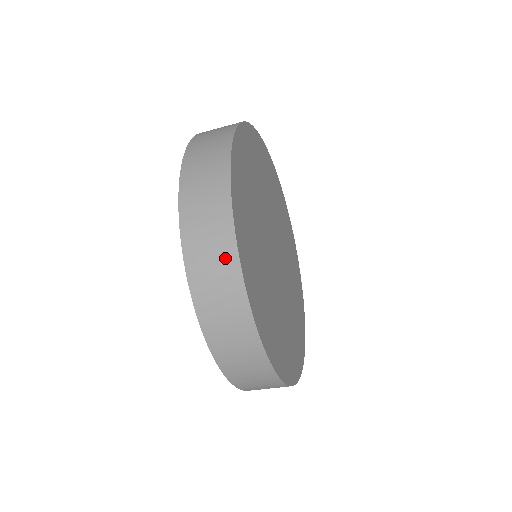
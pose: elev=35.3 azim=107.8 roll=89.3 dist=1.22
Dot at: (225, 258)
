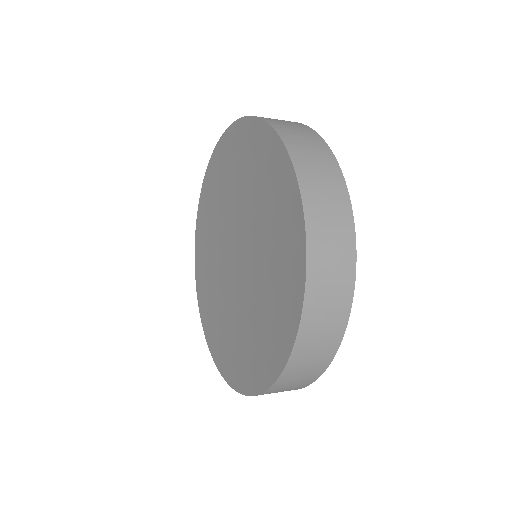
Dot at: (343, 284)
